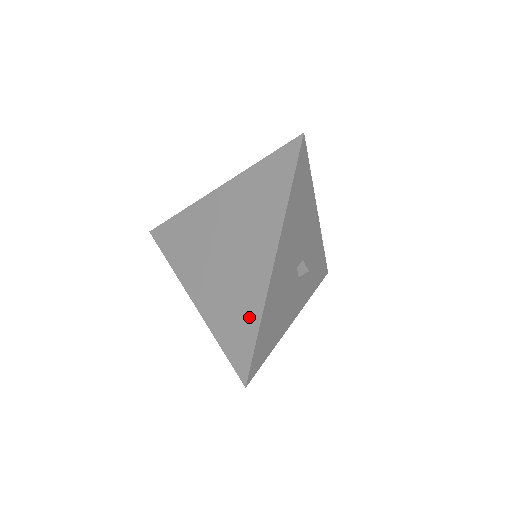
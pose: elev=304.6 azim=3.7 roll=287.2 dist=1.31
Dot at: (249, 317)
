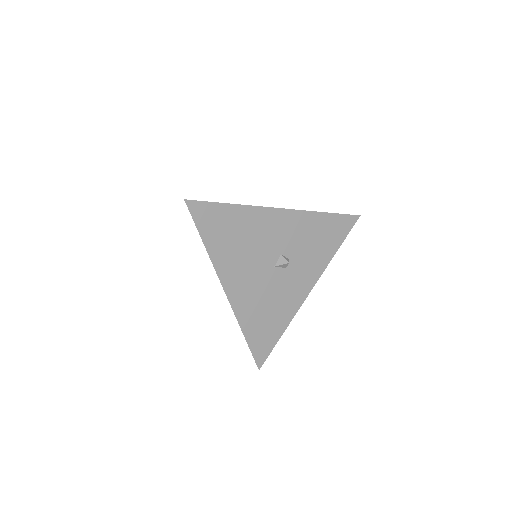
Dot at: occluded
